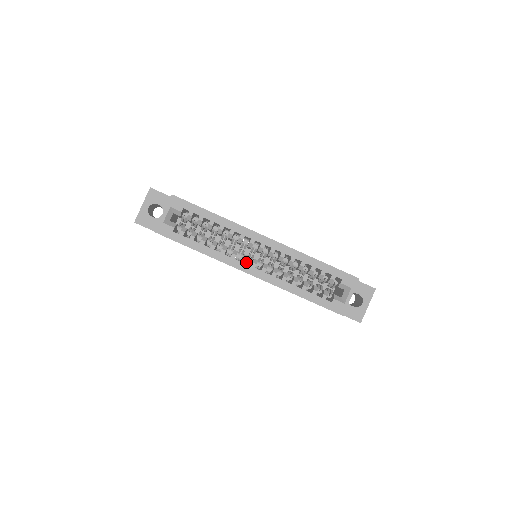
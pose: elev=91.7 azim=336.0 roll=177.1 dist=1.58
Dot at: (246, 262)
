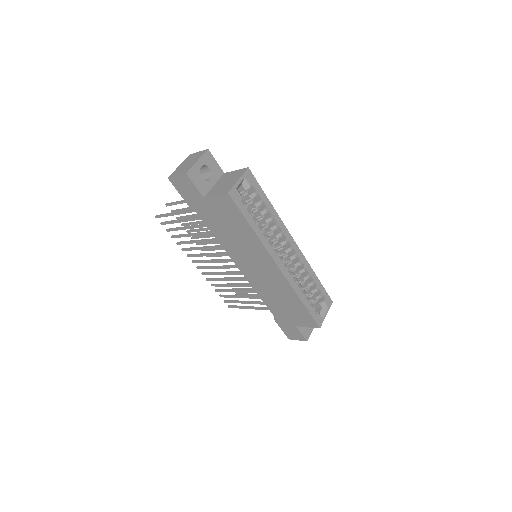
Dot at: occluded
